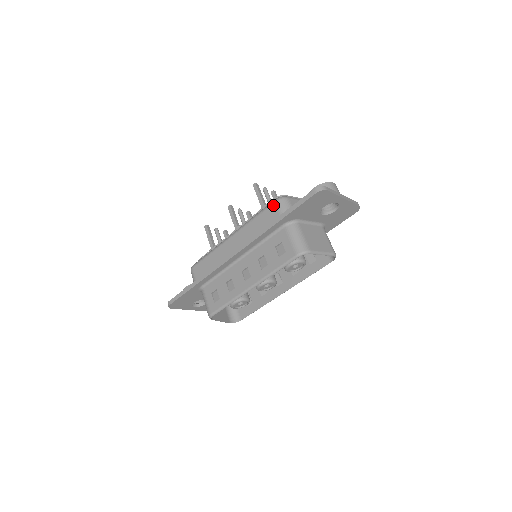
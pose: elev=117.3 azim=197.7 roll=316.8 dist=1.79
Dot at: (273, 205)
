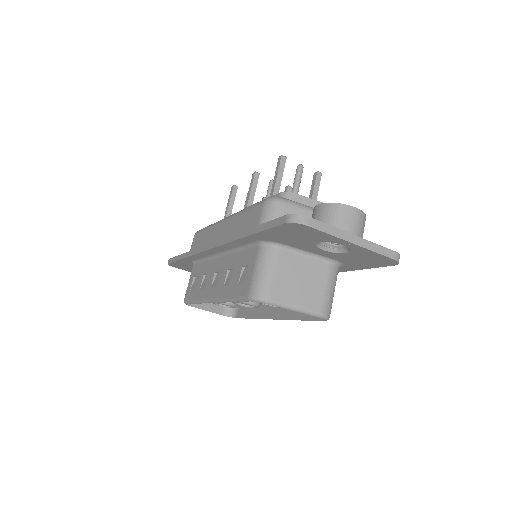
Dot at: (260, 205)
